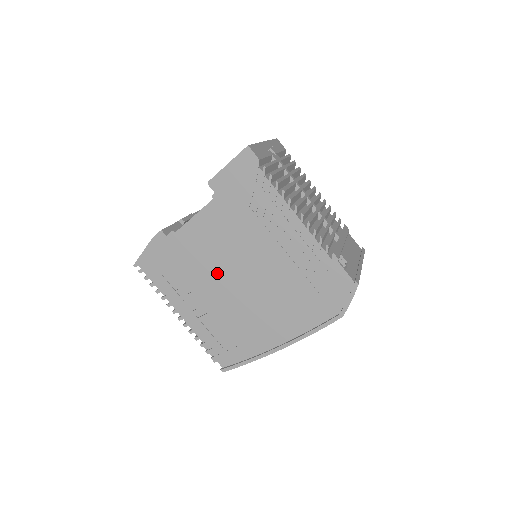
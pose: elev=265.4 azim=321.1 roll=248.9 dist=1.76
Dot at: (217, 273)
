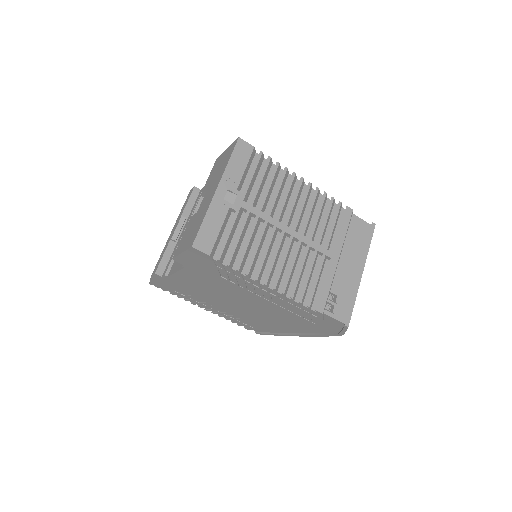
Dot at: (219, 299)
